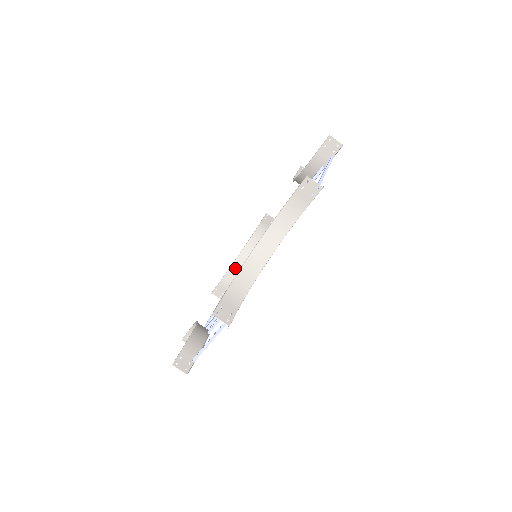
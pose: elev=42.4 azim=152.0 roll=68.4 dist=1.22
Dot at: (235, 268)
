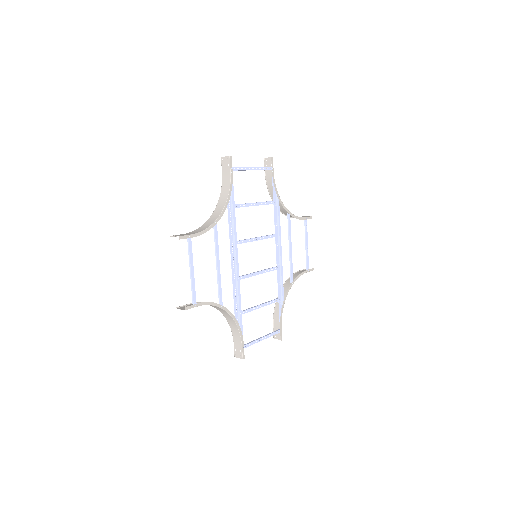
Dot at: occluded
